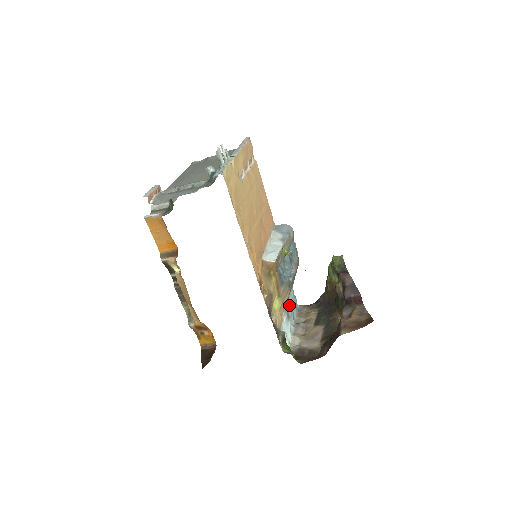
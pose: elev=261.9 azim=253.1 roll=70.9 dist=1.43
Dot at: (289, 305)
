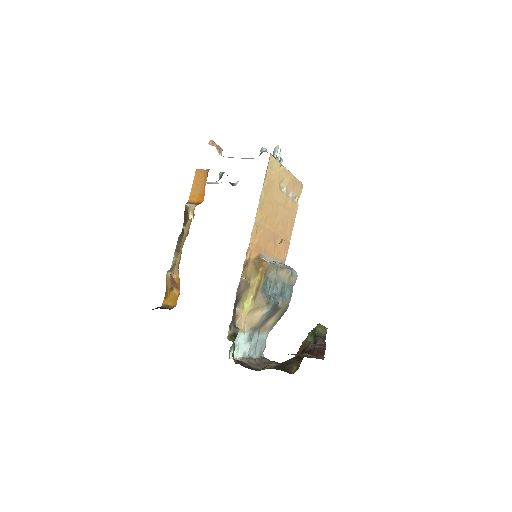
Dot at: (256, 335)
